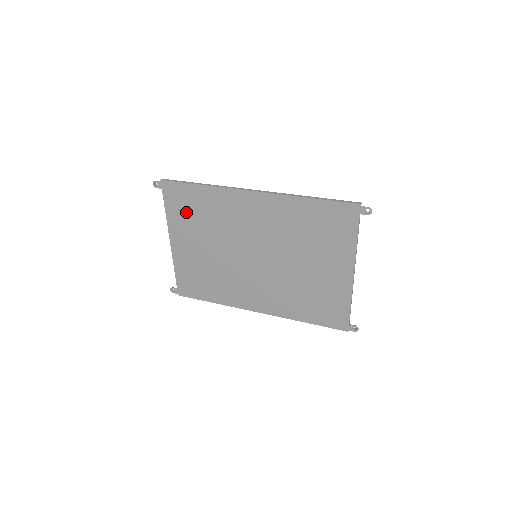
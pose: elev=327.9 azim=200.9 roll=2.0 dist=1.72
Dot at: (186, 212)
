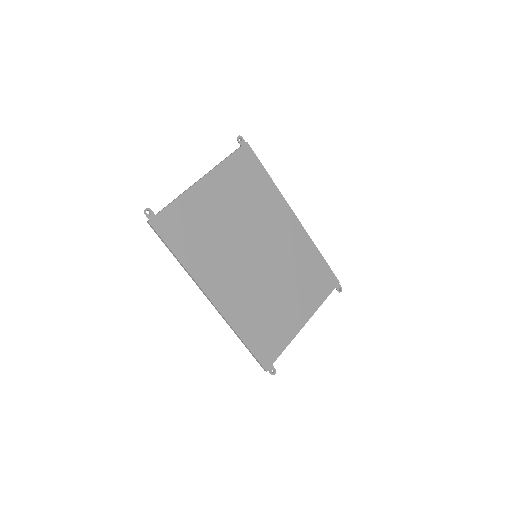
Dot at: (241, 177)
